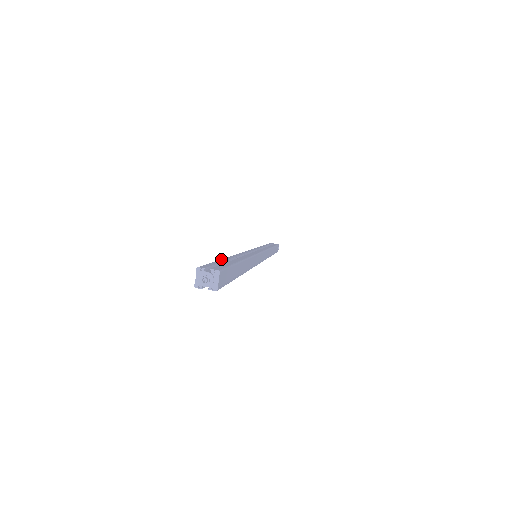
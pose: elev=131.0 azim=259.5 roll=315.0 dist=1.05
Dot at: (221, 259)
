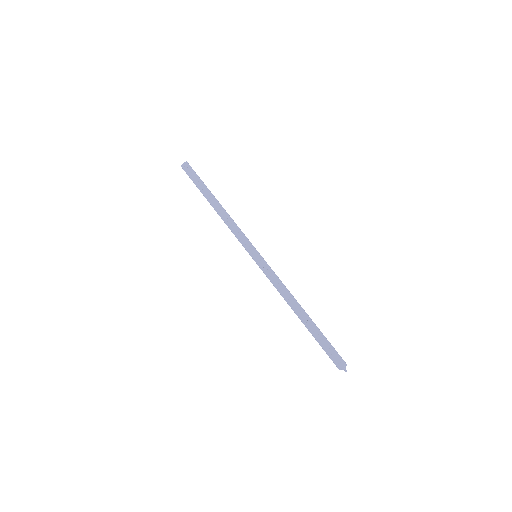
Dot at: (312, 334)
